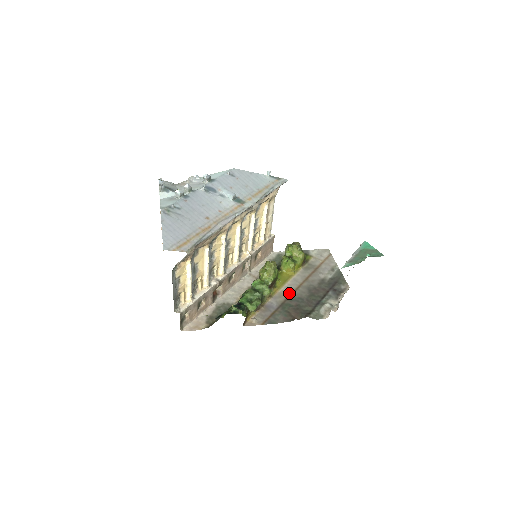
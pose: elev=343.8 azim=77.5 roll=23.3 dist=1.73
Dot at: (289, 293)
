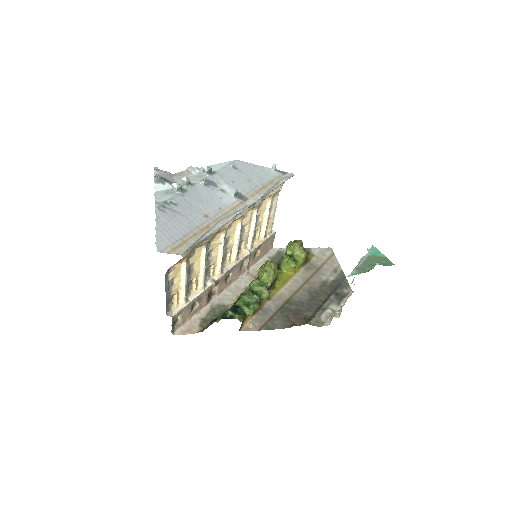
Dot at: (289, 295)
